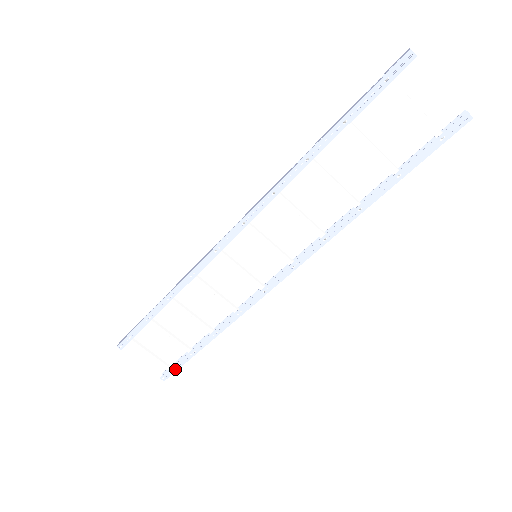
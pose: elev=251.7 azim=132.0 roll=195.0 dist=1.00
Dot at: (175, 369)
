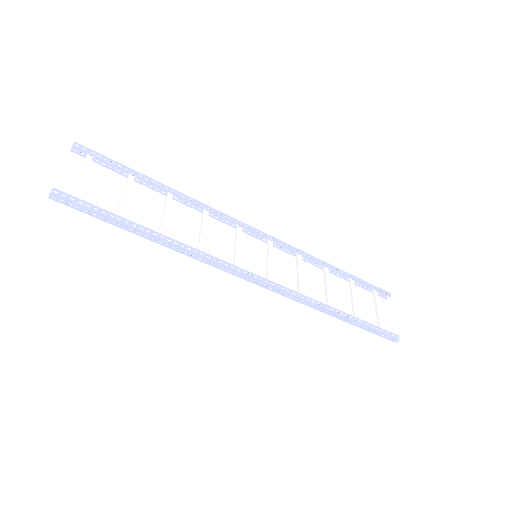
Dot at: (83, 204)
